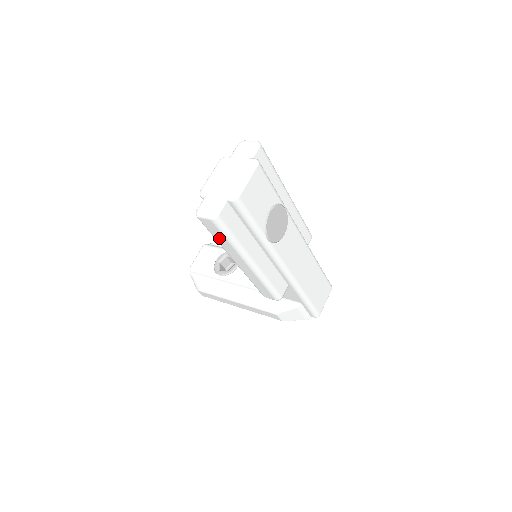
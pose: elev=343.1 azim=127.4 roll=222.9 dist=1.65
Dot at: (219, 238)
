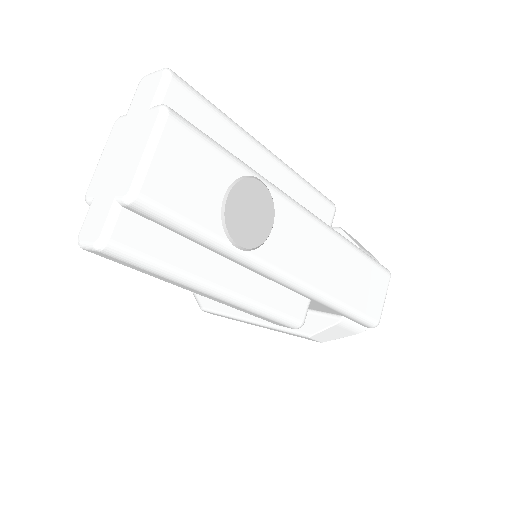
Dot at: (142, 271)
